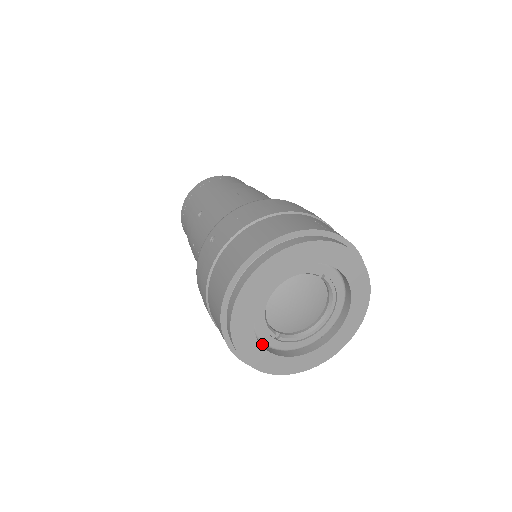
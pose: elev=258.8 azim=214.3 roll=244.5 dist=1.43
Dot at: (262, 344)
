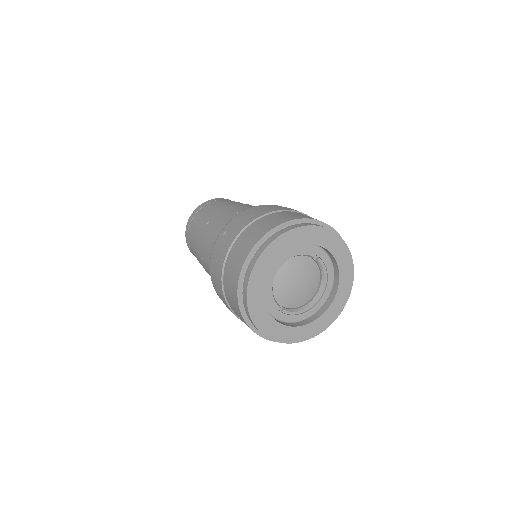
Dot at: occluded
